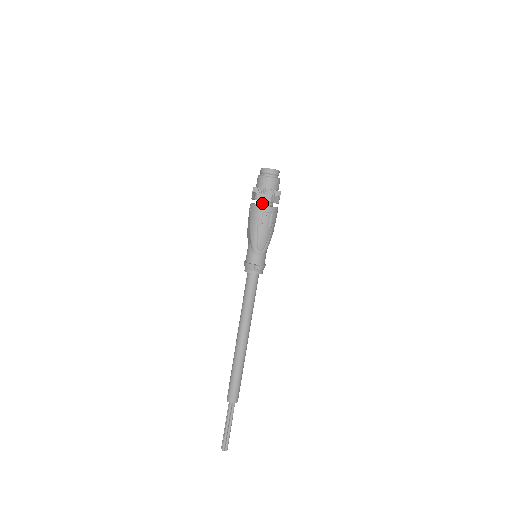
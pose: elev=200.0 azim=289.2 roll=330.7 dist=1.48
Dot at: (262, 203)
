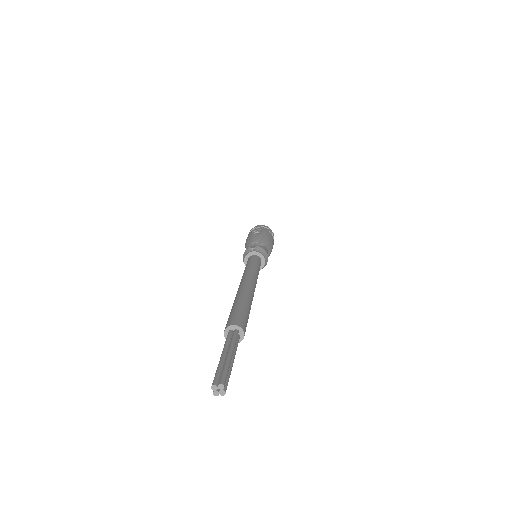
Dot at: occluded
